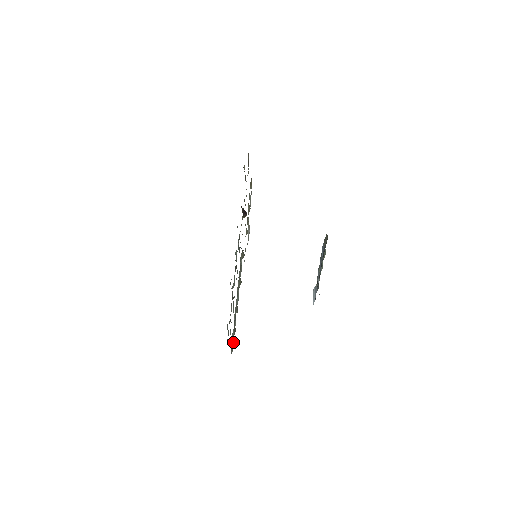
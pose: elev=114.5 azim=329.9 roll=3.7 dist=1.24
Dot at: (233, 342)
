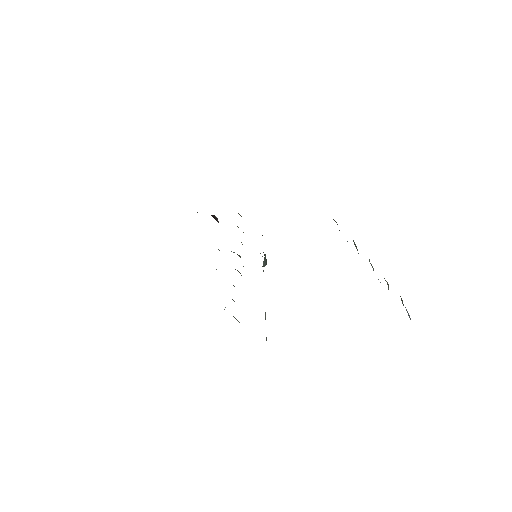
Dot at: occluded
